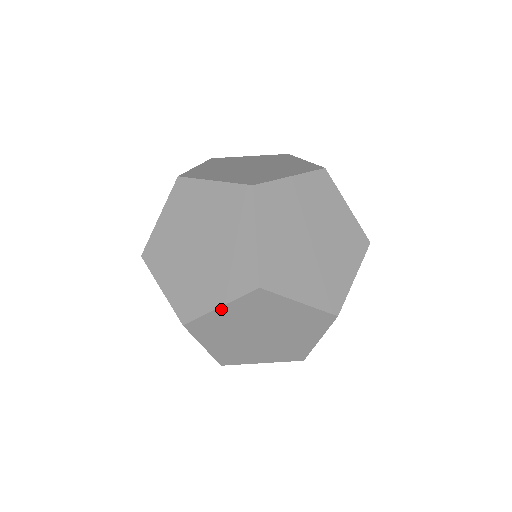
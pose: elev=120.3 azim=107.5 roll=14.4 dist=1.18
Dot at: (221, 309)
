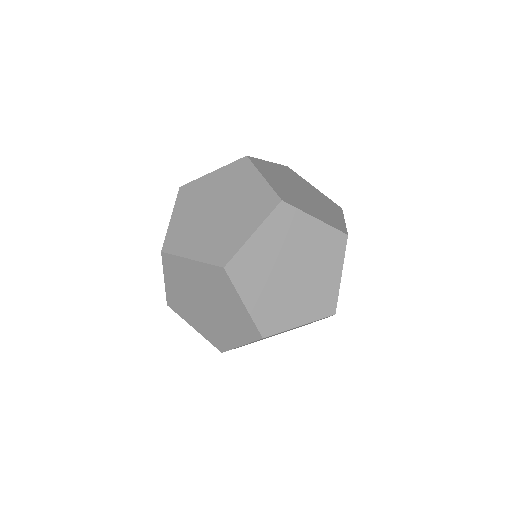
Dot at: (255, 236)
